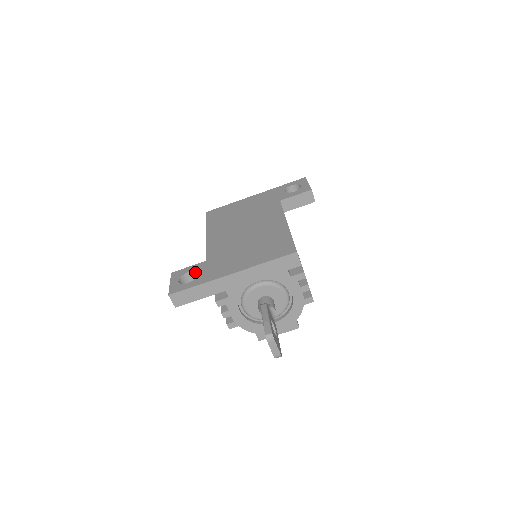
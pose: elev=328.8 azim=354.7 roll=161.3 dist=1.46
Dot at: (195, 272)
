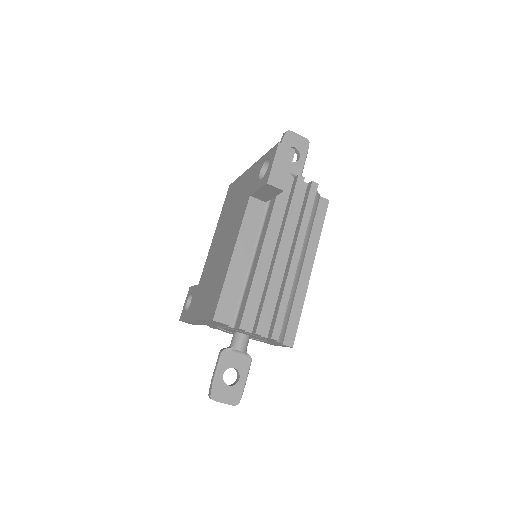
Dot at: (192, 298)
